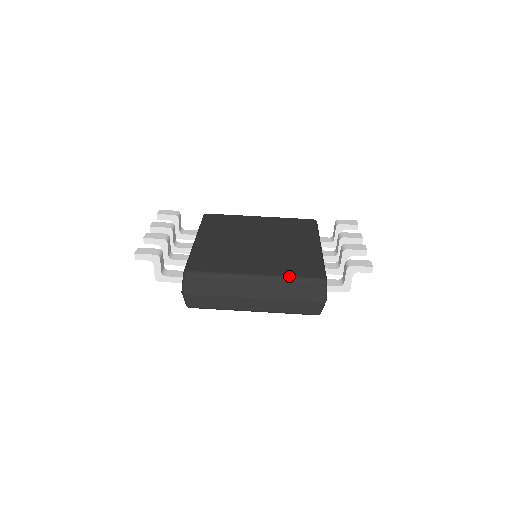
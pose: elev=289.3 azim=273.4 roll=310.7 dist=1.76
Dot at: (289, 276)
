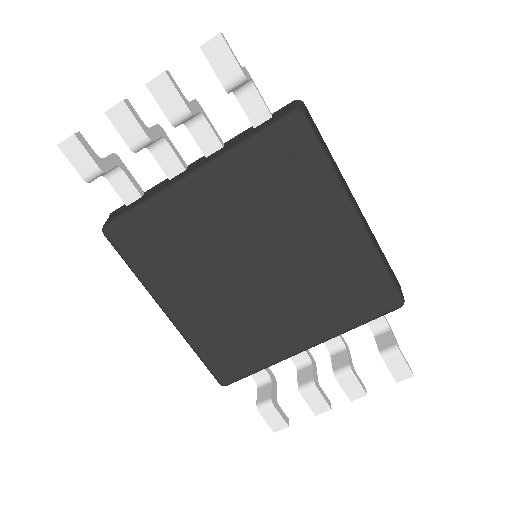
Dot at: (197, 351)
